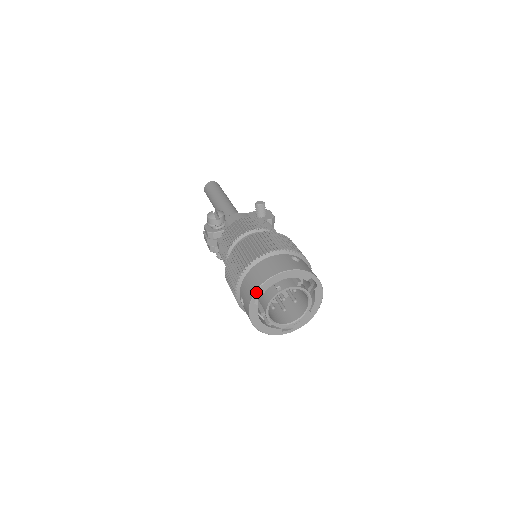
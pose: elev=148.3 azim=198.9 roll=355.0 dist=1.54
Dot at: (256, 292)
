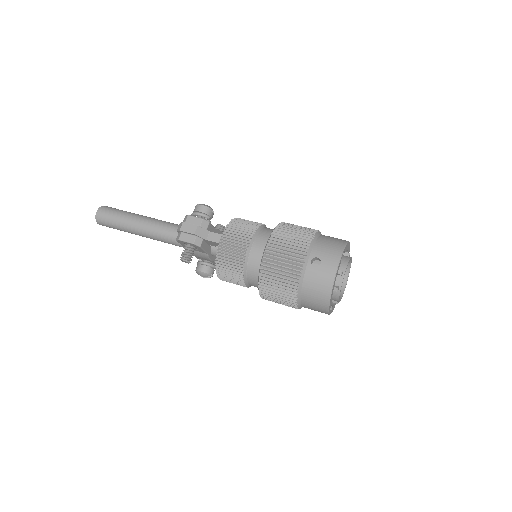
Dot at: (345, 247)
